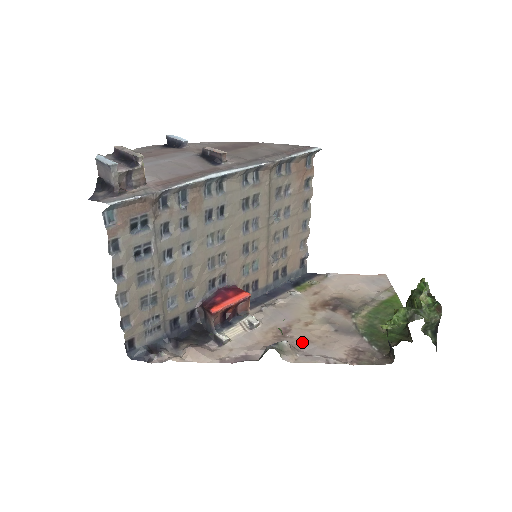
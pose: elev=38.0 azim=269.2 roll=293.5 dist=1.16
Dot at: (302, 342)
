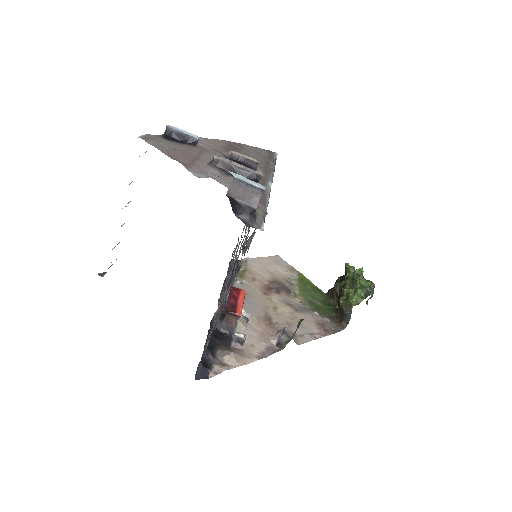
Dot at: (287, 325)
